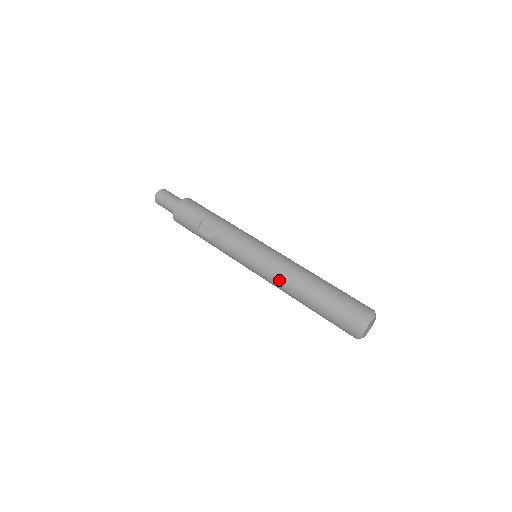
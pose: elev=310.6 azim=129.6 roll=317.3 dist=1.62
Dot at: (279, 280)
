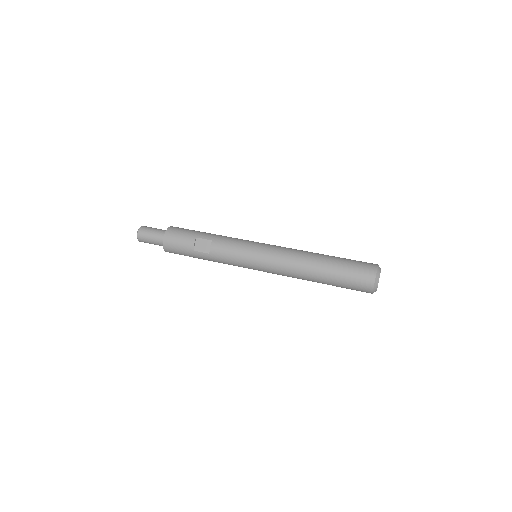
Dot at: (288, 266)
